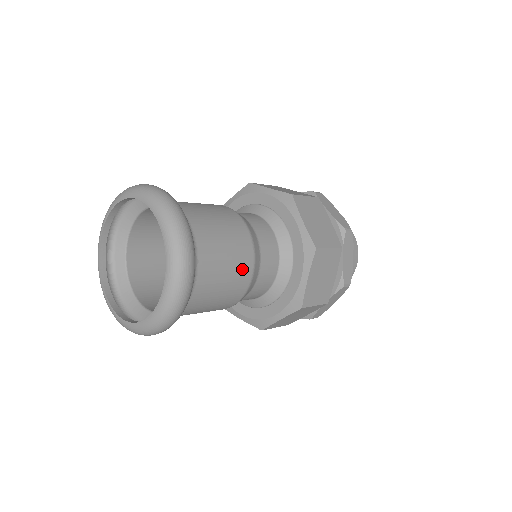
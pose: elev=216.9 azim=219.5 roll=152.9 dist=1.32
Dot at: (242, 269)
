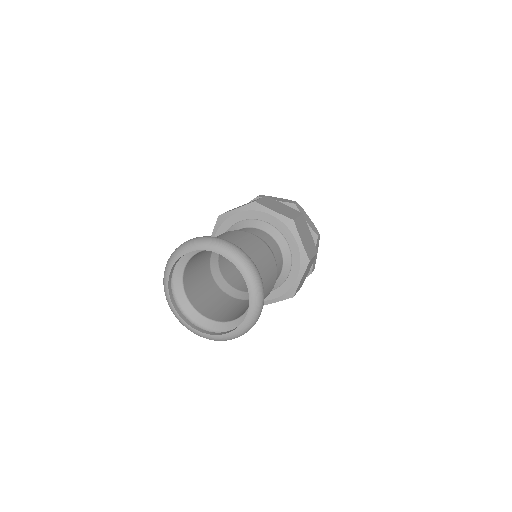
Dot at: (272, 286)
